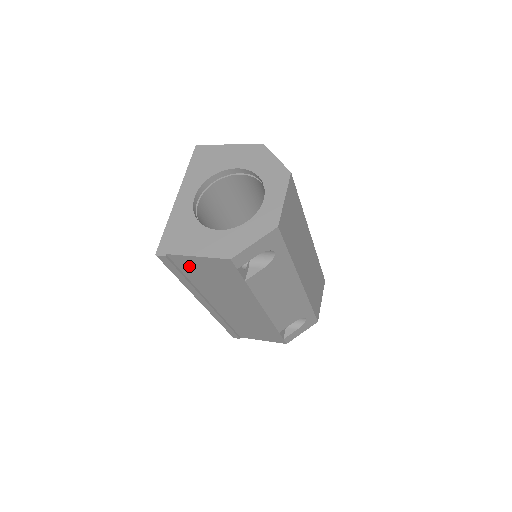
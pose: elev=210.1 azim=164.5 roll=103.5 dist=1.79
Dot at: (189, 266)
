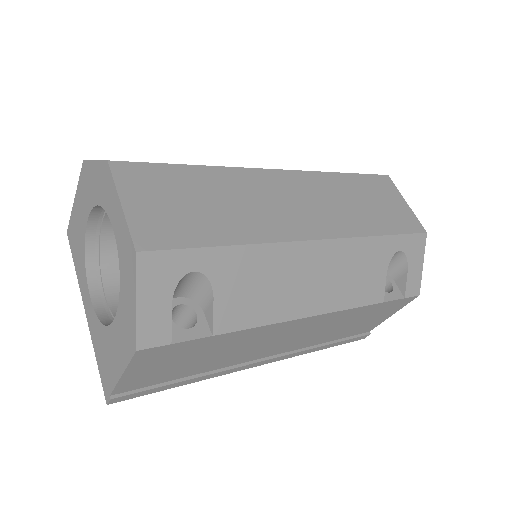
Dot at: (150, 379)
